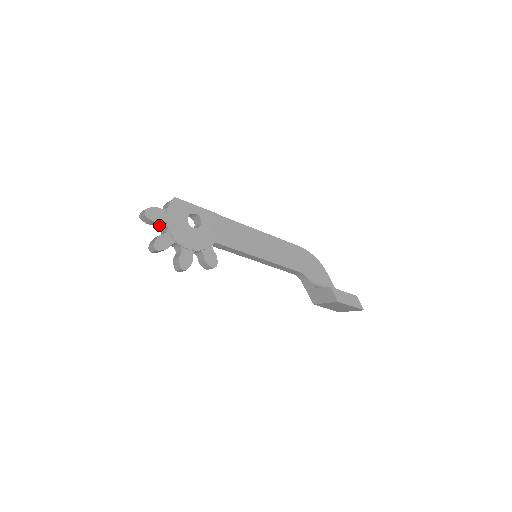
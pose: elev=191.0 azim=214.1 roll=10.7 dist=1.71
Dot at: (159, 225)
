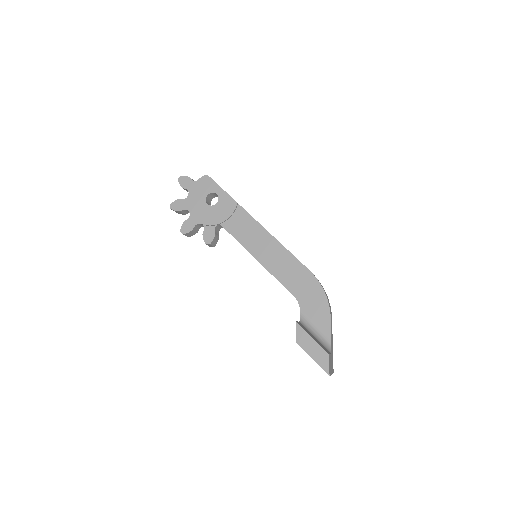
Dot at: occluded
